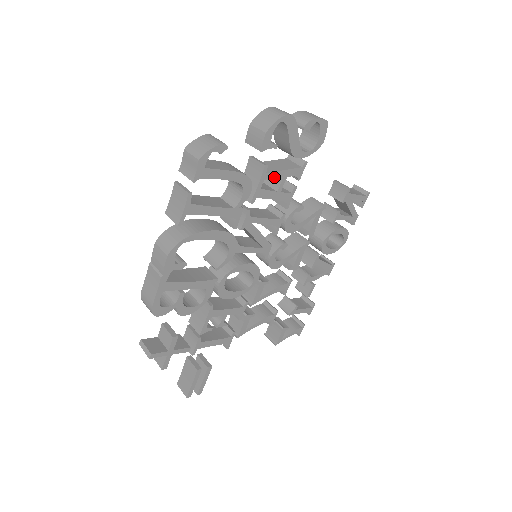
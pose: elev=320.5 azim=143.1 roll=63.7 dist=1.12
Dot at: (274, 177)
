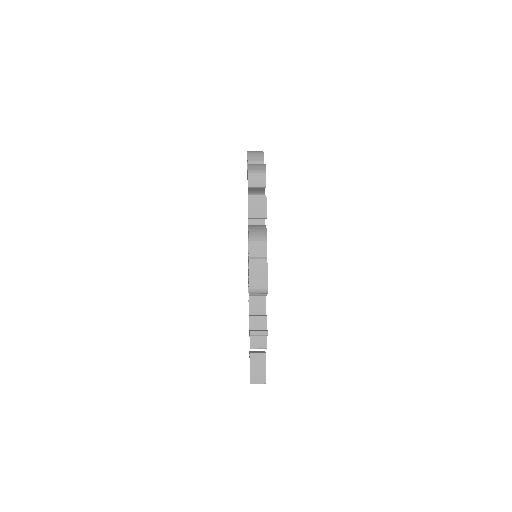
Dot at: occluded
